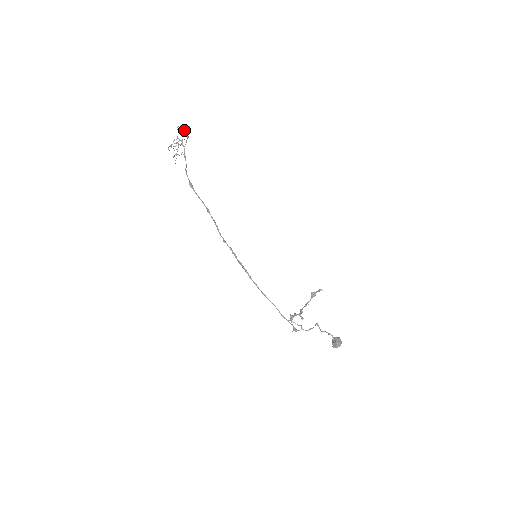
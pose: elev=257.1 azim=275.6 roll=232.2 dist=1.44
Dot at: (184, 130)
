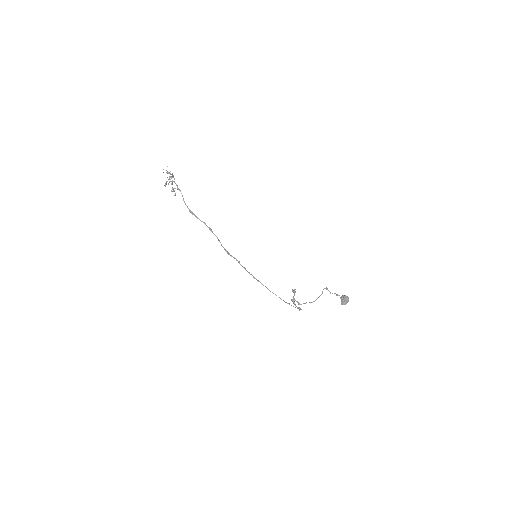
Dot at: (167, 172)
